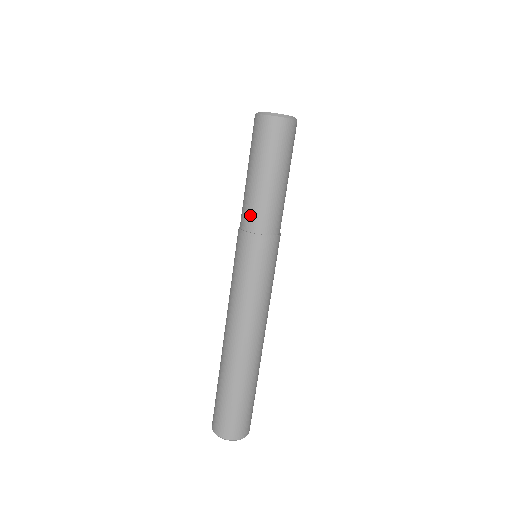
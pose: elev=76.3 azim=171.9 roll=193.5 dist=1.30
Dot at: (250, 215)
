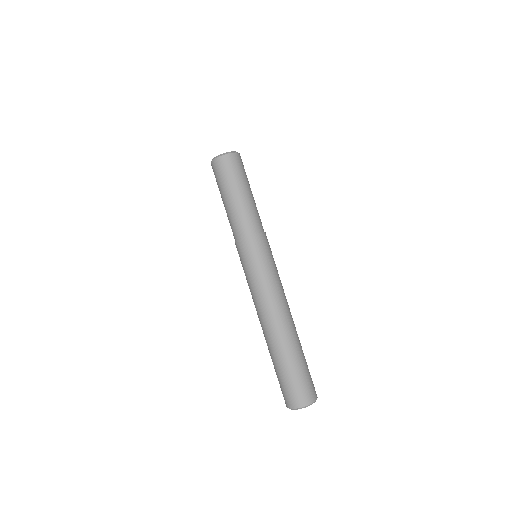
Dot at: occluded
